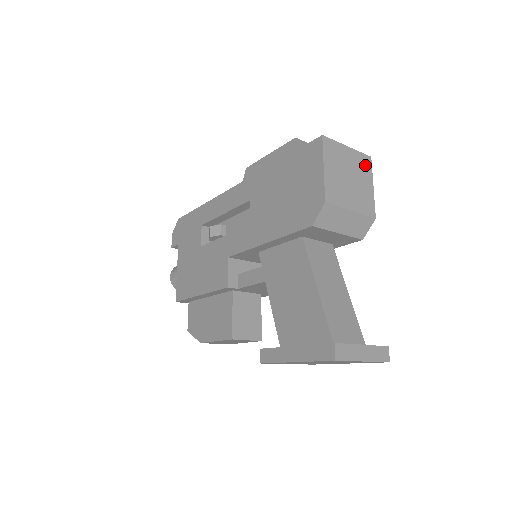
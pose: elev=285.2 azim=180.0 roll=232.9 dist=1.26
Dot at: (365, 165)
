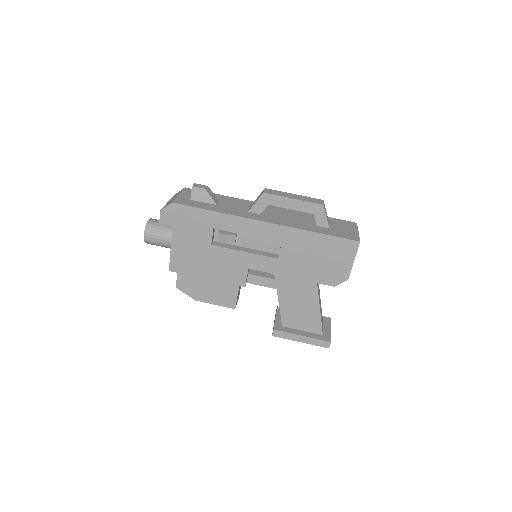
Dot at: occluded
